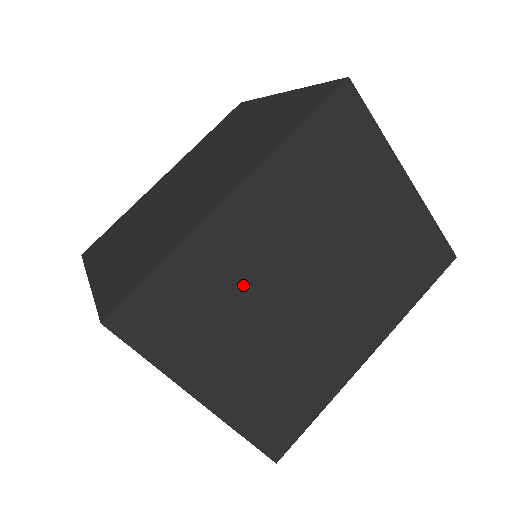
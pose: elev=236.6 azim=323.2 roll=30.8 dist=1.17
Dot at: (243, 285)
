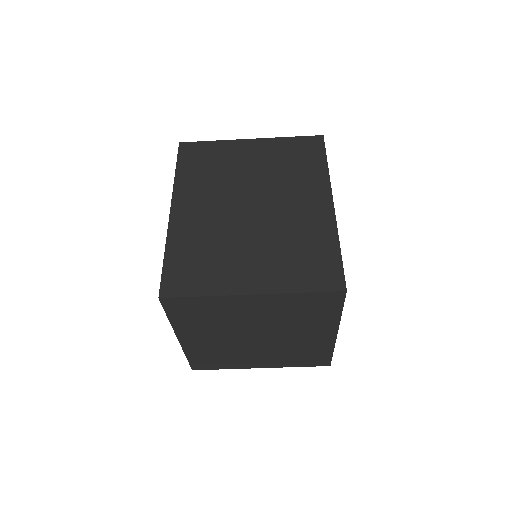
Dot at: (215, 233)
